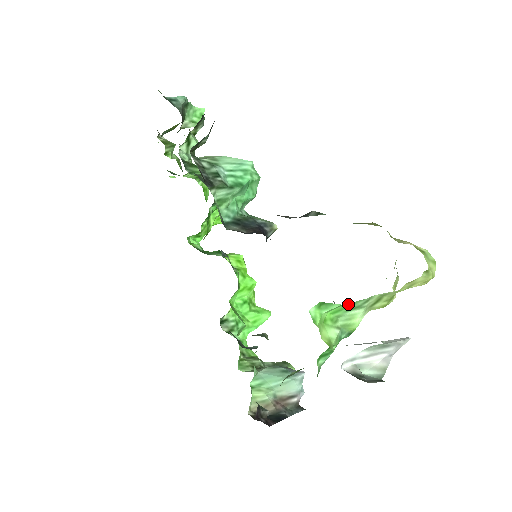
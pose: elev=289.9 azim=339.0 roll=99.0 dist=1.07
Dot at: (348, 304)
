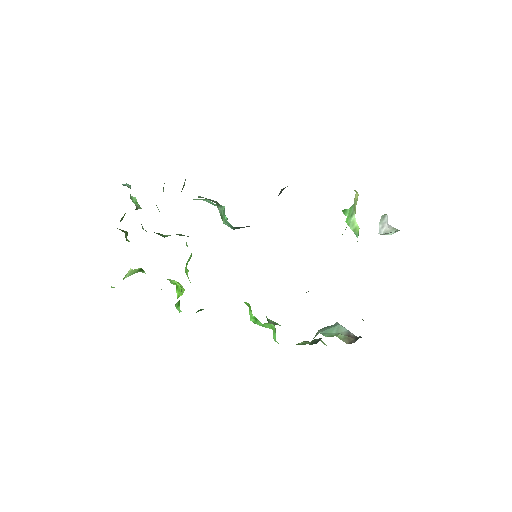
Dot at: (350, 209)
